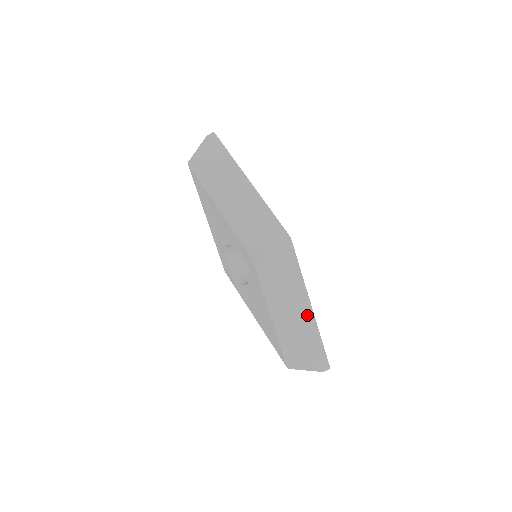
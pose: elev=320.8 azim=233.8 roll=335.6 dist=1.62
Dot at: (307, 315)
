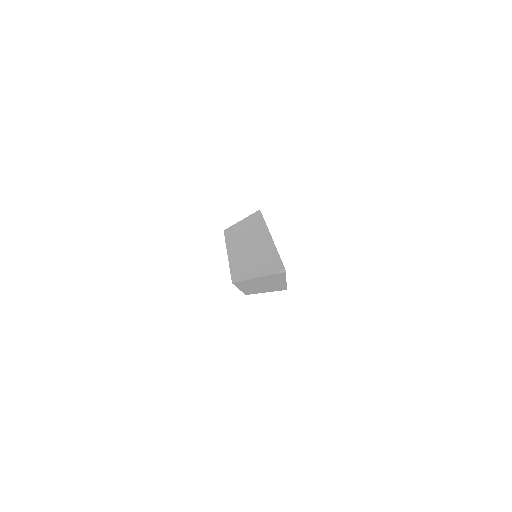
Dot at: occluded
